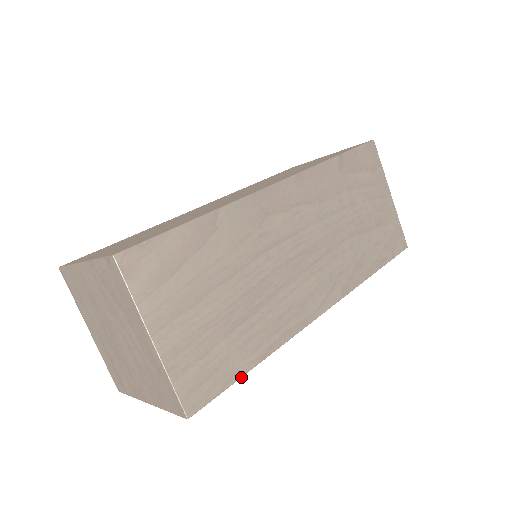
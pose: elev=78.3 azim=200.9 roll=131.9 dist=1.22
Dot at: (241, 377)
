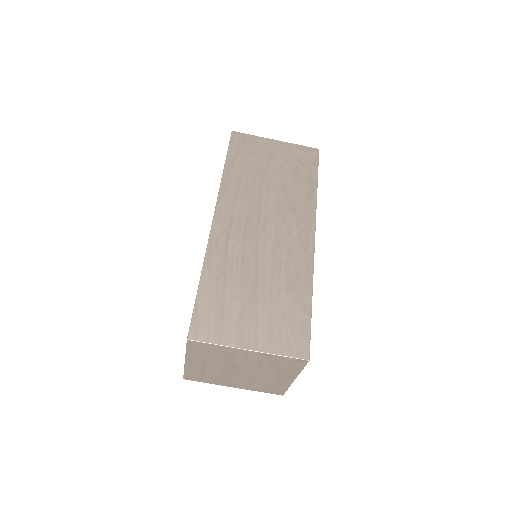
Dot at: occluded
